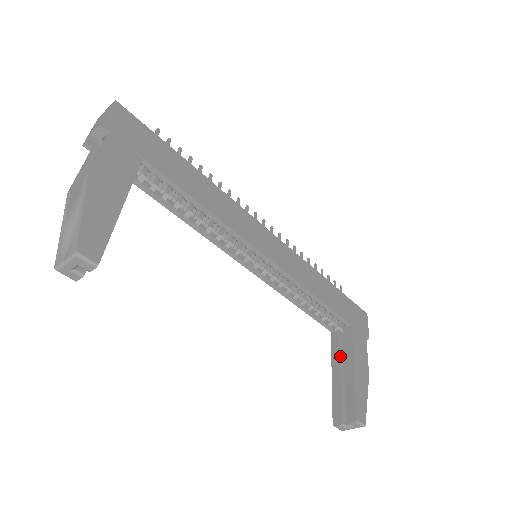
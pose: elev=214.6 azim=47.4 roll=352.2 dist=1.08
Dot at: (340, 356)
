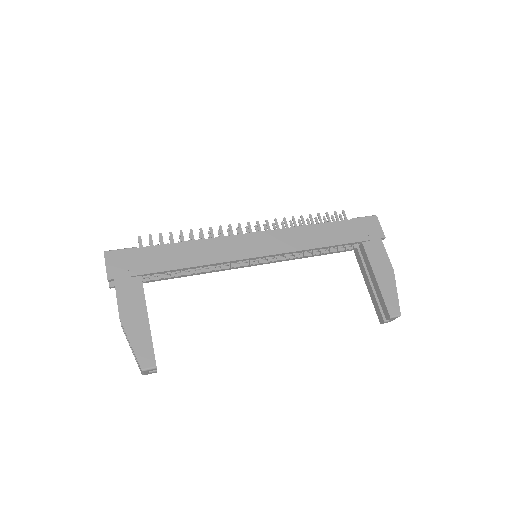
Dot at: (365, 269)
